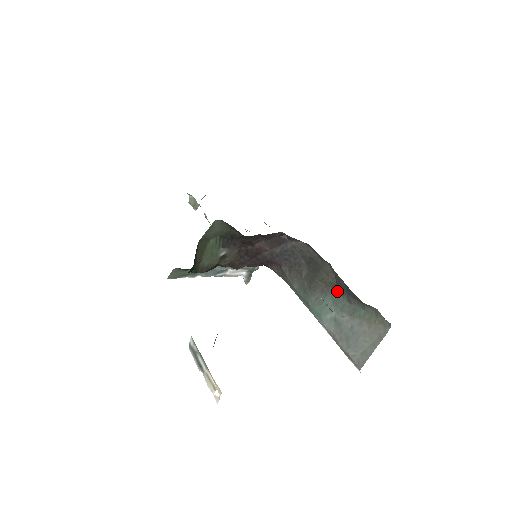
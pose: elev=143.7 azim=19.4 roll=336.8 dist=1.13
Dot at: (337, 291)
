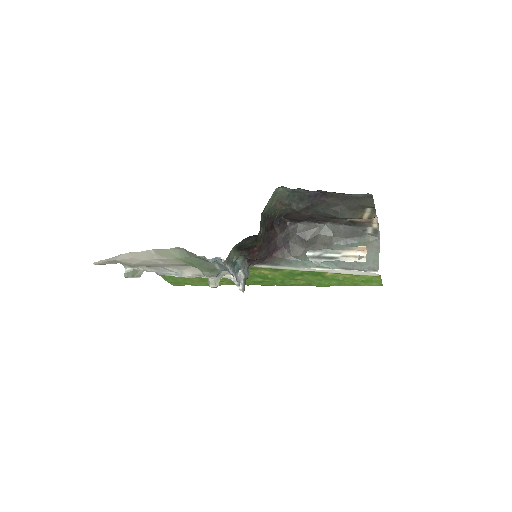
Dot at: (334, 243)
